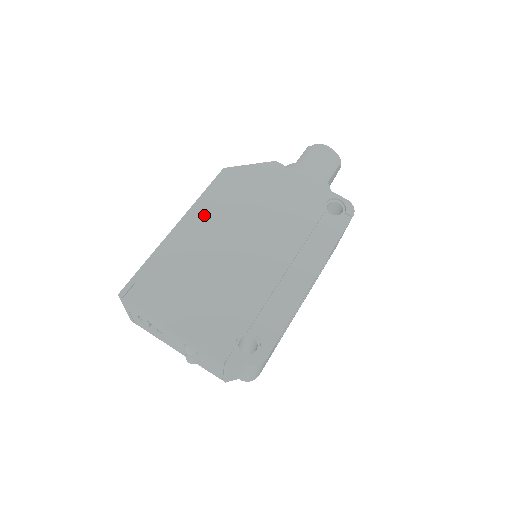
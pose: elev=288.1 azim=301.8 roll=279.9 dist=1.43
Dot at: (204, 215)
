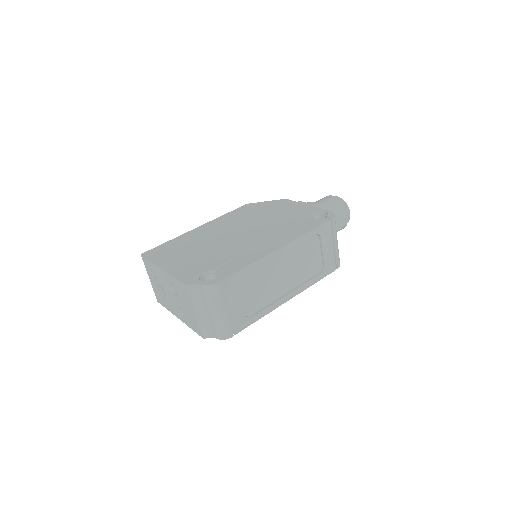
Dot at: (219, 222)
